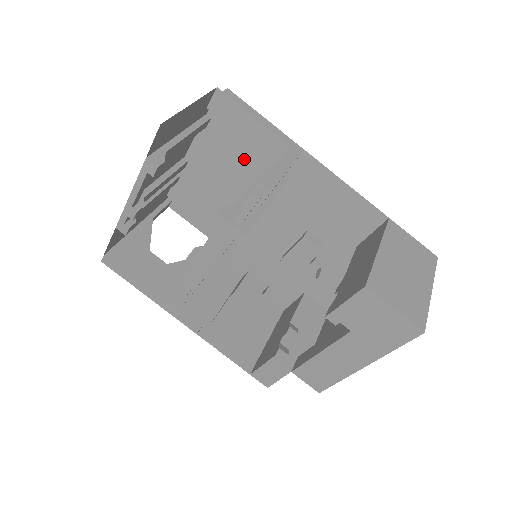
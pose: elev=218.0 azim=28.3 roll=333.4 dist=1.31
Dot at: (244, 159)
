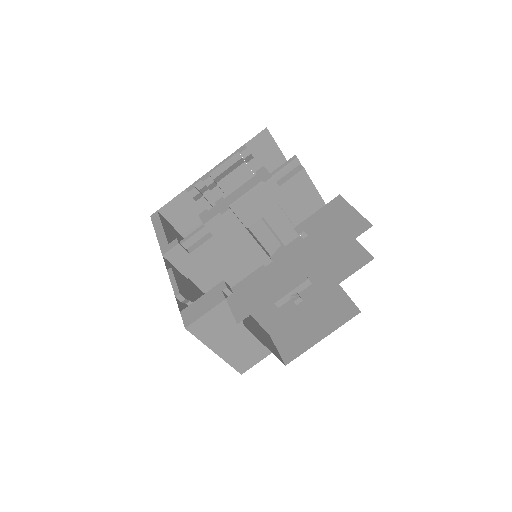
Dot at: occluded
